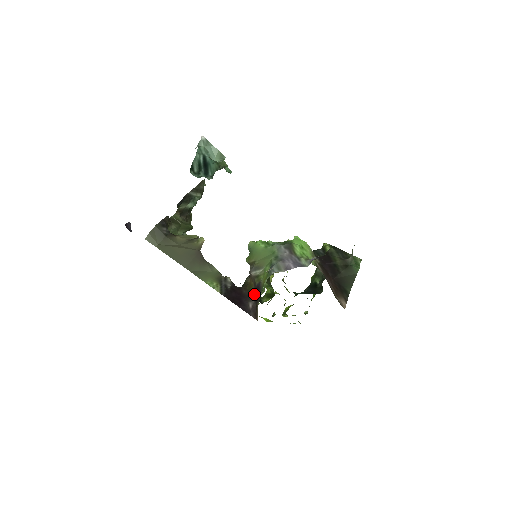
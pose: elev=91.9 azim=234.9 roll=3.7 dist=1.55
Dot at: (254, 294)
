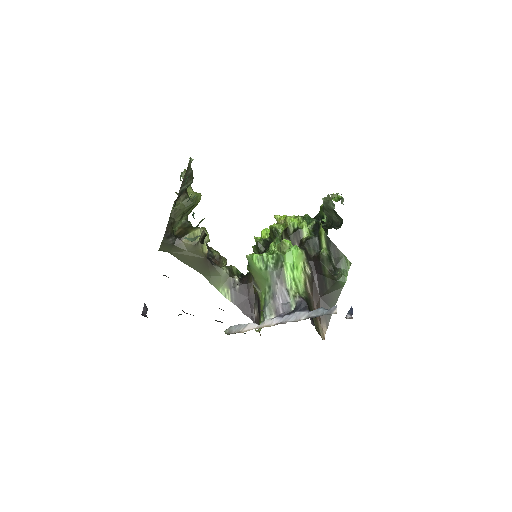
Dot at: (258, 301)
